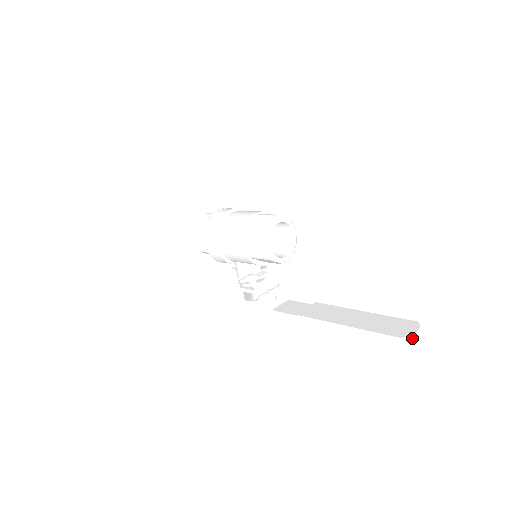
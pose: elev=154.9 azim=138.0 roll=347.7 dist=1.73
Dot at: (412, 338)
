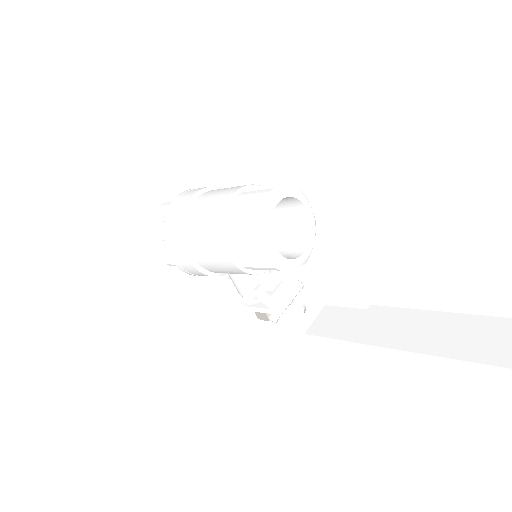
Dot at: out of frame
